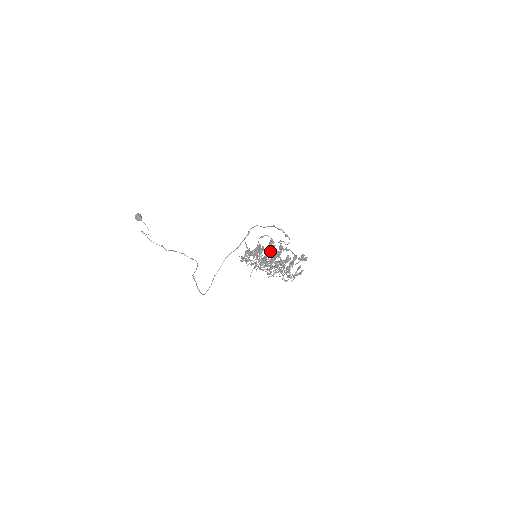
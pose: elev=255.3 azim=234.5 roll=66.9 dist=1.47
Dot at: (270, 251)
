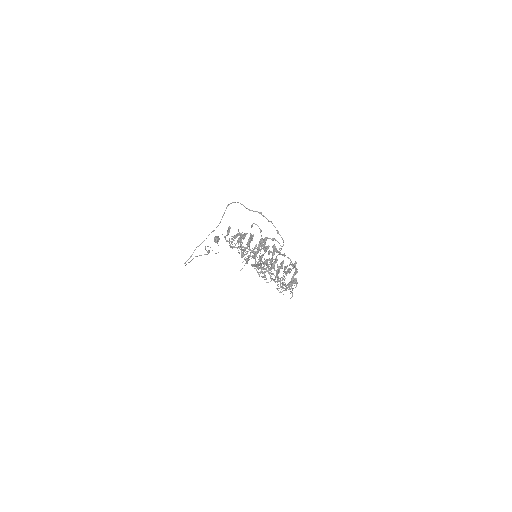
Dot at: (250, 236)
